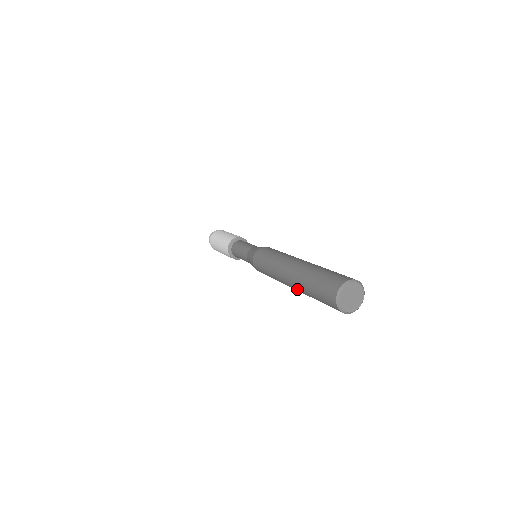
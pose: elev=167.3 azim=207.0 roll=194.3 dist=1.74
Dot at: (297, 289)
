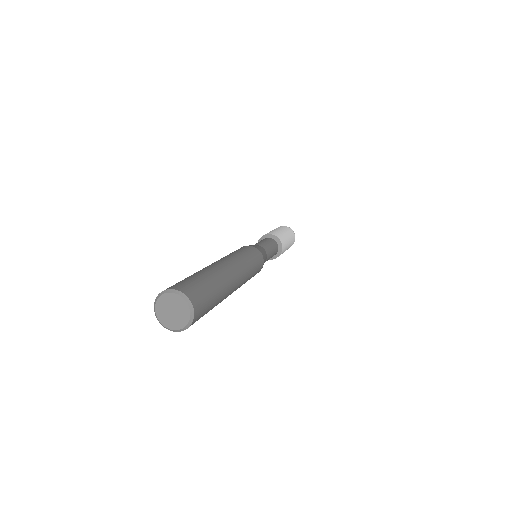
Dot at: occluded
